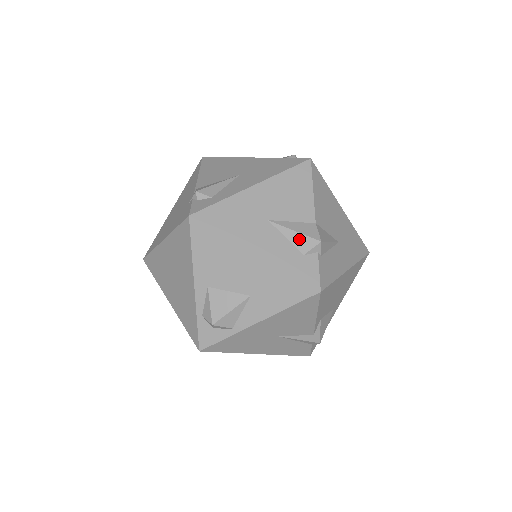
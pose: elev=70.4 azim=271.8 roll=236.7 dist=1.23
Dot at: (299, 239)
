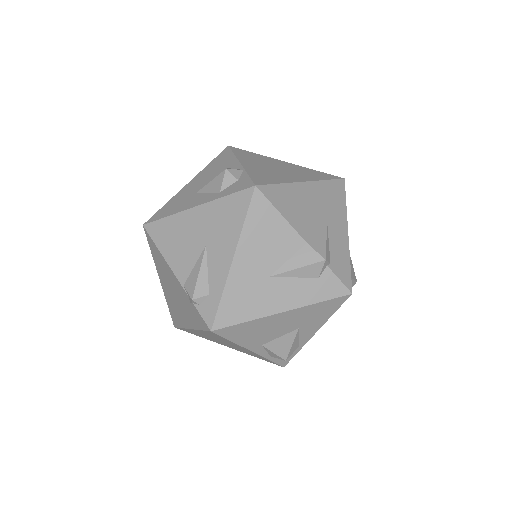
Dot at: (306, 271)
